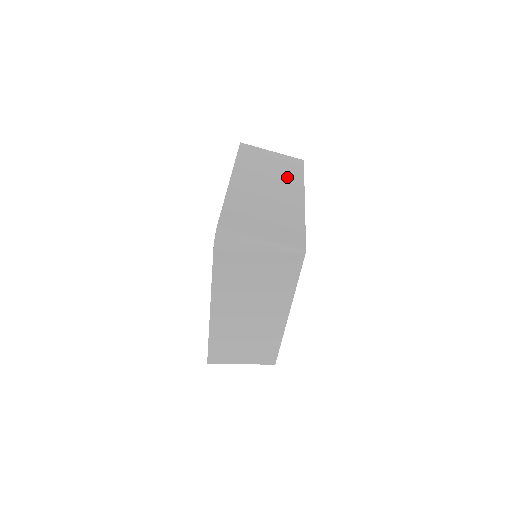
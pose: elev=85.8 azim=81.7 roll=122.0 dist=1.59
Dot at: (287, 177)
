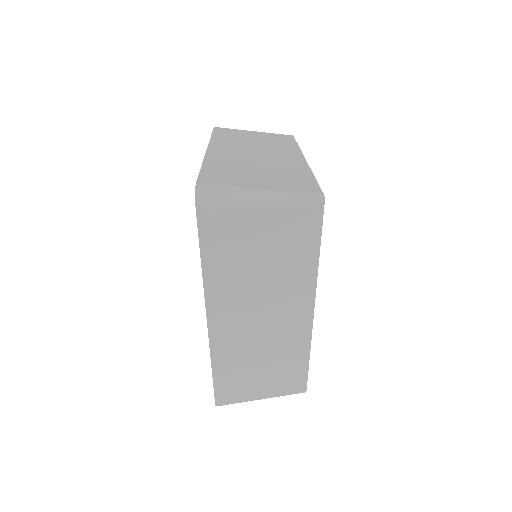
Dot at: (278, 146)
